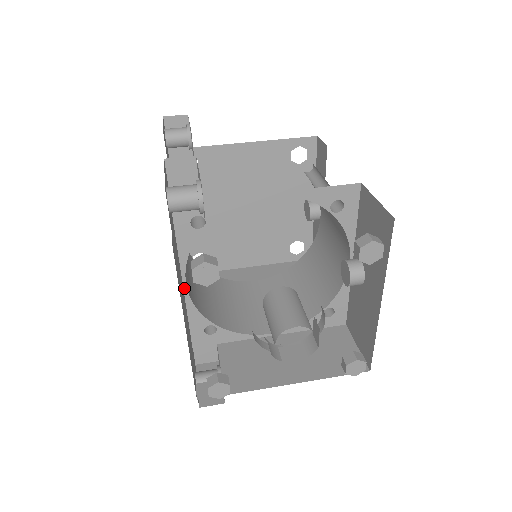
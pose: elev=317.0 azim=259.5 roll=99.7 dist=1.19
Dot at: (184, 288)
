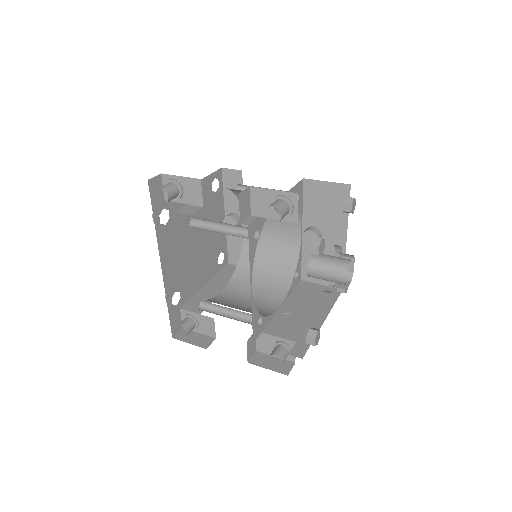
Dot at: (251, 293)
